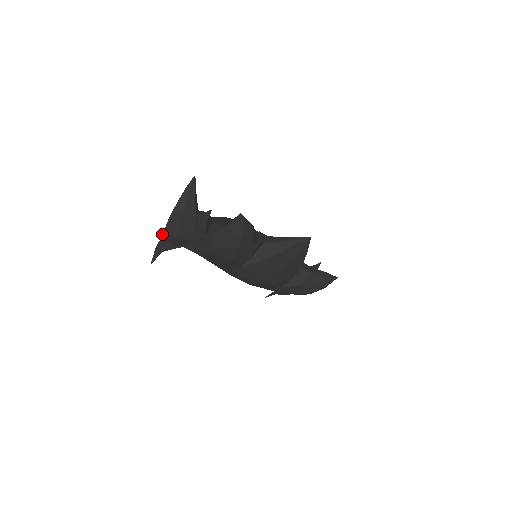
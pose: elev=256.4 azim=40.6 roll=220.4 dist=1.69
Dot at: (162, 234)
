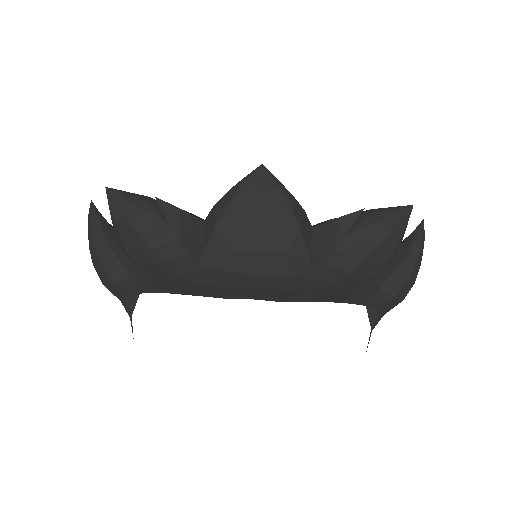
Dot at: (110, 291)
